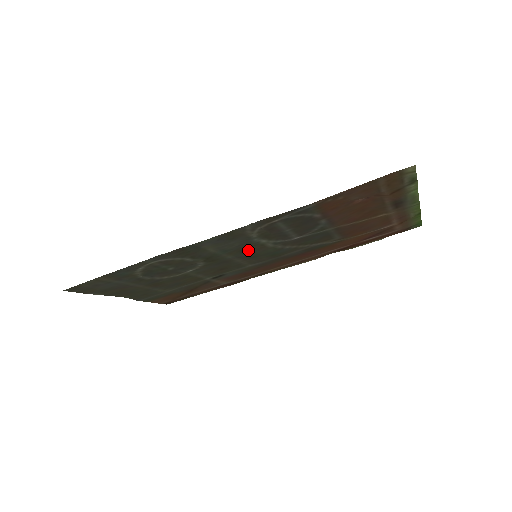
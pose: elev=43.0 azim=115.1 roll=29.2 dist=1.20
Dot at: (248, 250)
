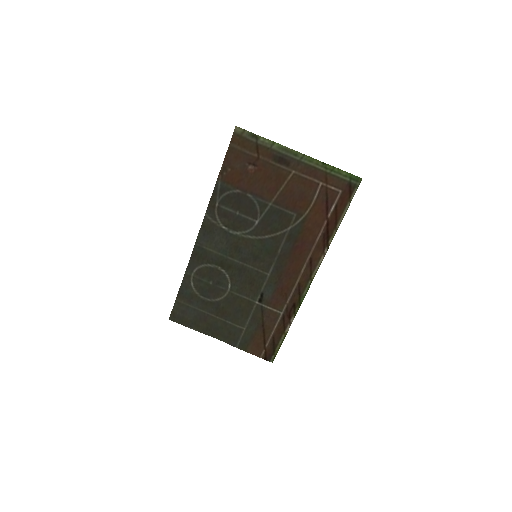
Dot at: (241, 248)
